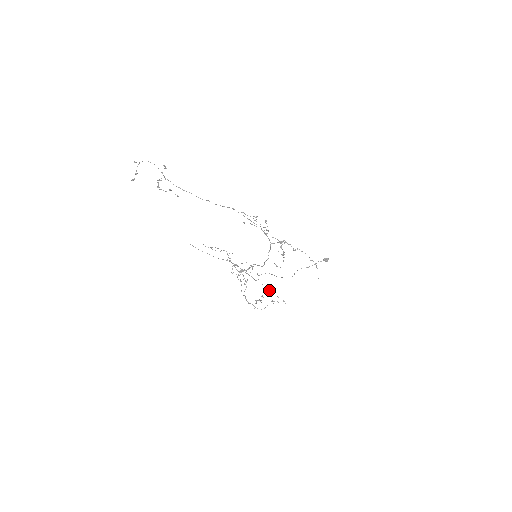
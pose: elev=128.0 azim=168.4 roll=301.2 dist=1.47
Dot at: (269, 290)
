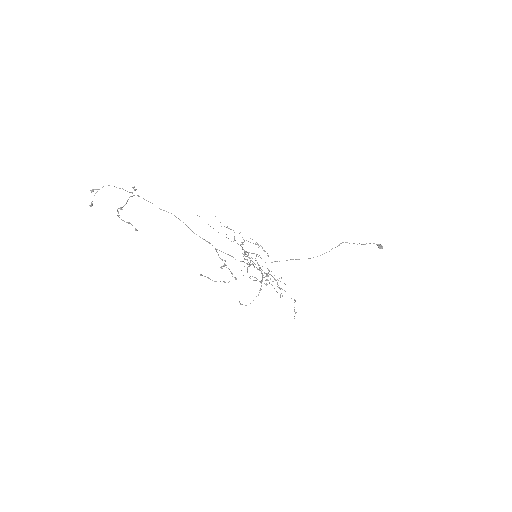
Dot at: occluded
